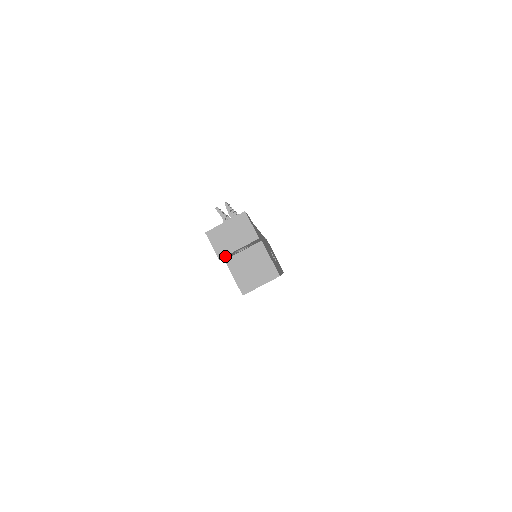
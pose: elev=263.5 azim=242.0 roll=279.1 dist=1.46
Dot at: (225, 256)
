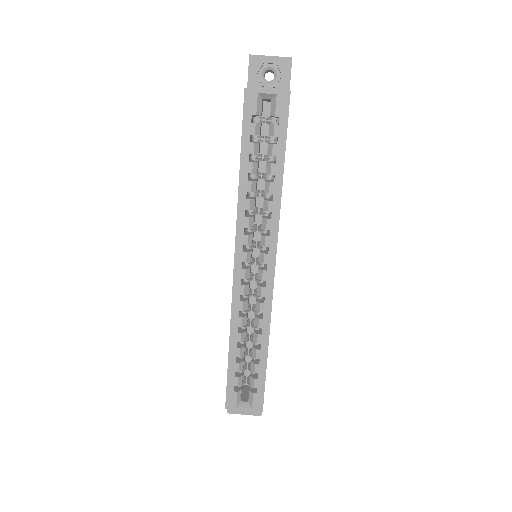
Dot at: (255, 58)
